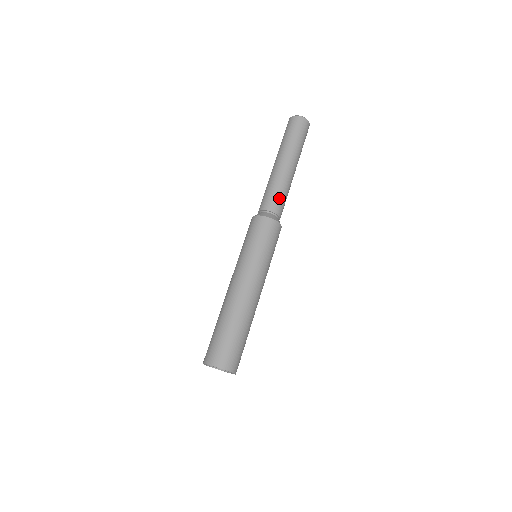
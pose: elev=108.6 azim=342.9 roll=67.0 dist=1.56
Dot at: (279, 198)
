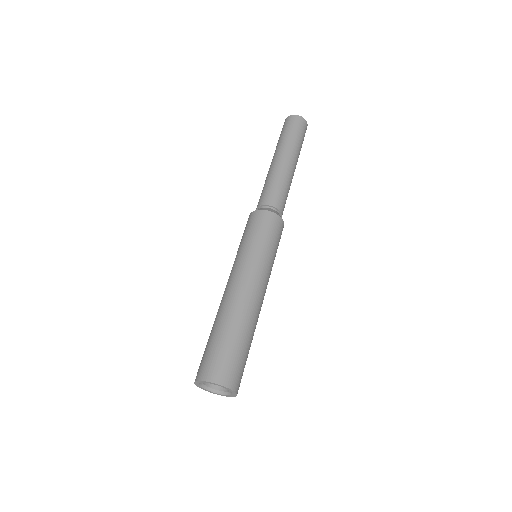
Dot at: (269, 190)
